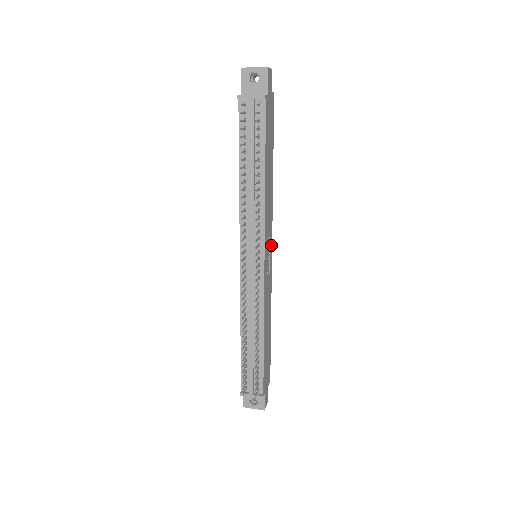
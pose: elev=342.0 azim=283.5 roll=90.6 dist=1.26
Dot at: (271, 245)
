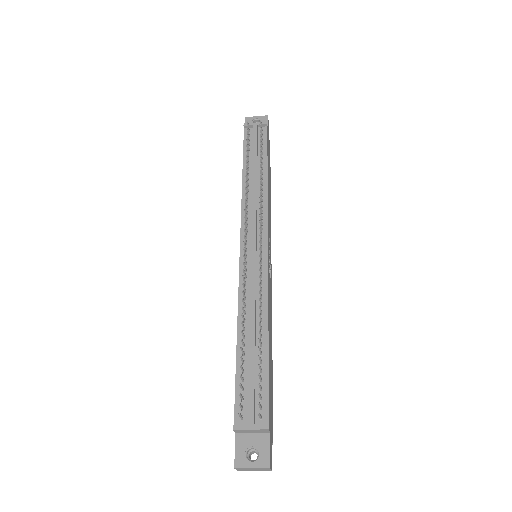
Dot at: occluded
